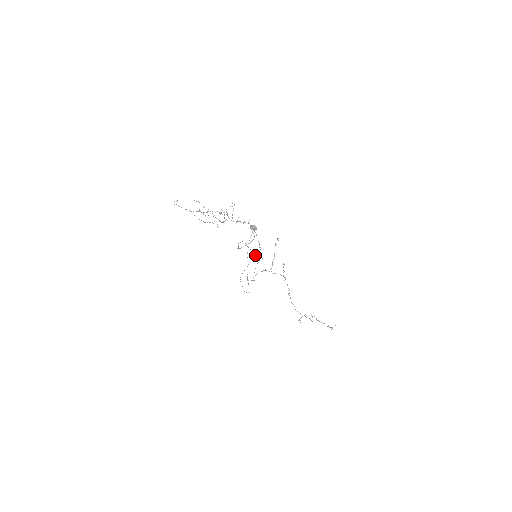
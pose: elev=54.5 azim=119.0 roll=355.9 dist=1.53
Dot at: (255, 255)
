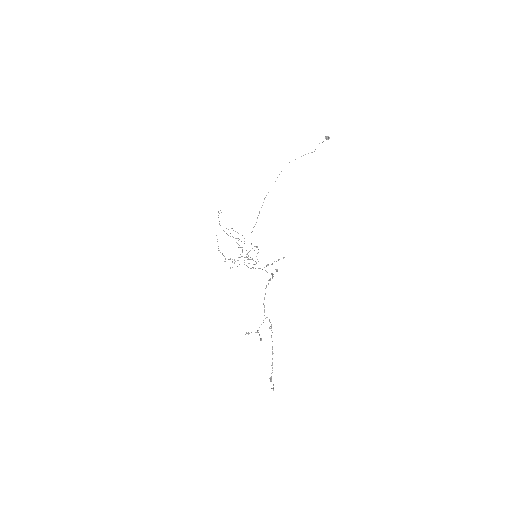
Dot at: occluded
